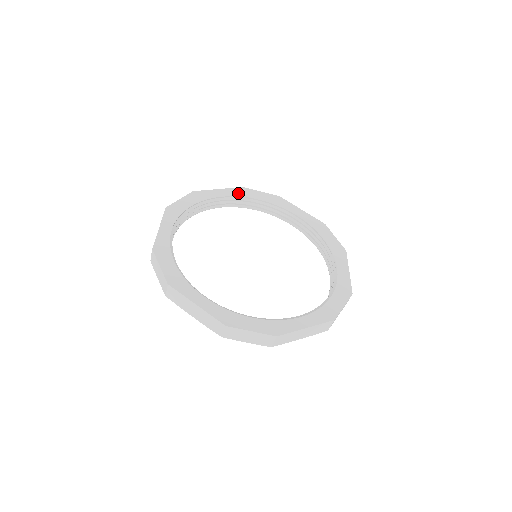
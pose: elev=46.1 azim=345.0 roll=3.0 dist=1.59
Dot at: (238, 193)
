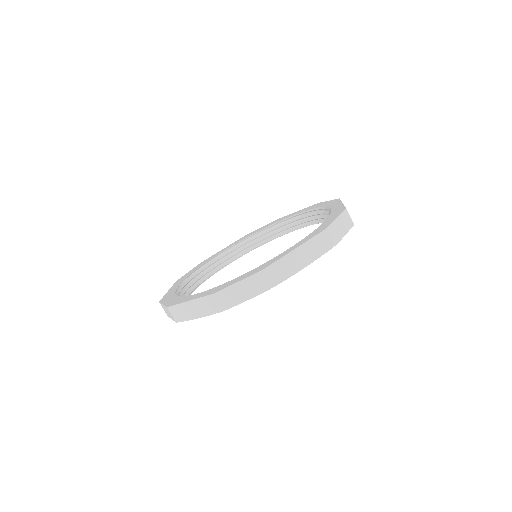
Dot at: (181, 280)
